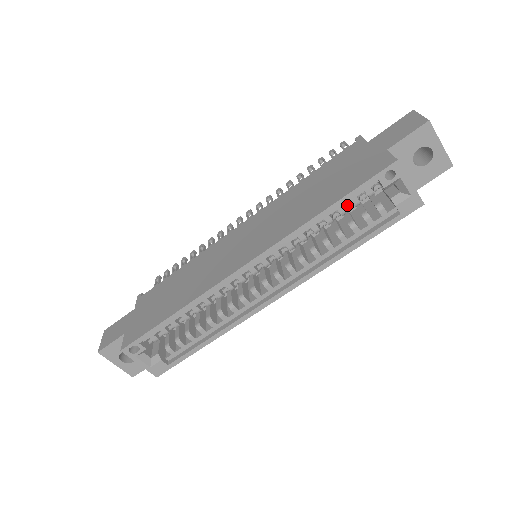
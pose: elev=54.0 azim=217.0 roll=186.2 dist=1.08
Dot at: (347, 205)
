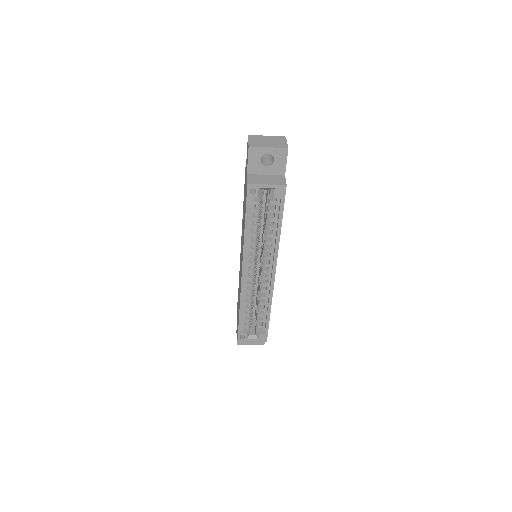
Dot at: (255, 215)
